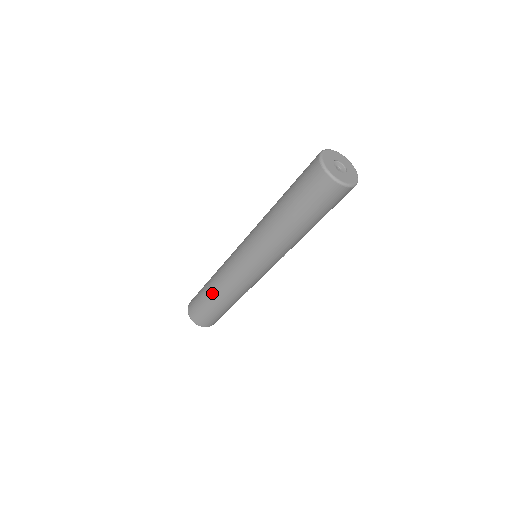
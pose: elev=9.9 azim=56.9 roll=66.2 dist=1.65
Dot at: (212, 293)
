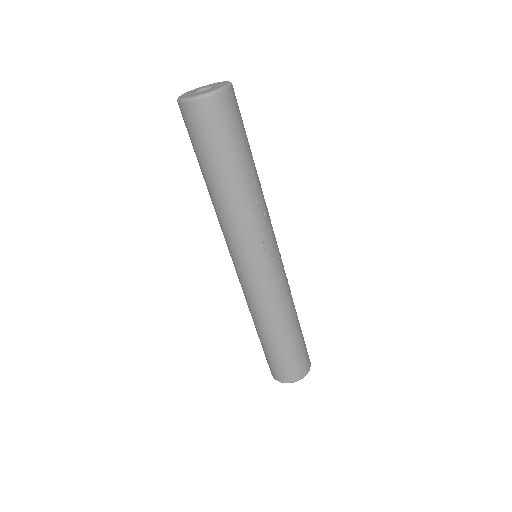
Dot at: (255, 326)
